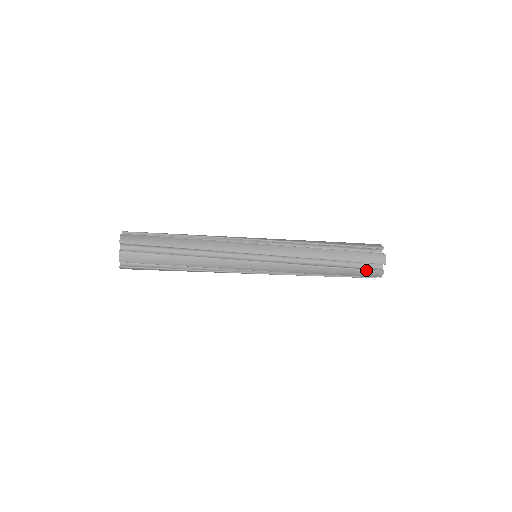
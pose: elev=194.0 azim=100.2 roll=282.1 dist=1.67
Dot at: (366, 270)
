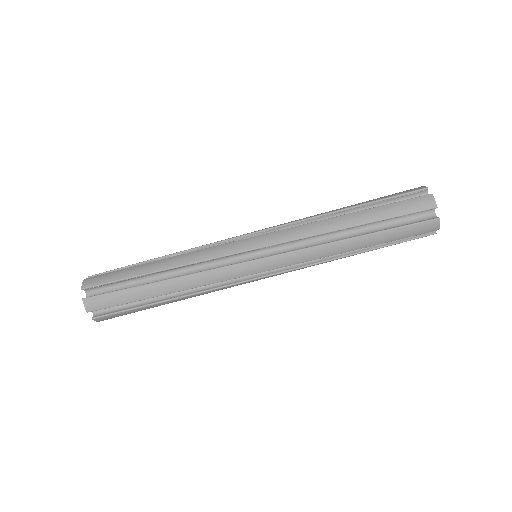
Dot at: (403, 201)
